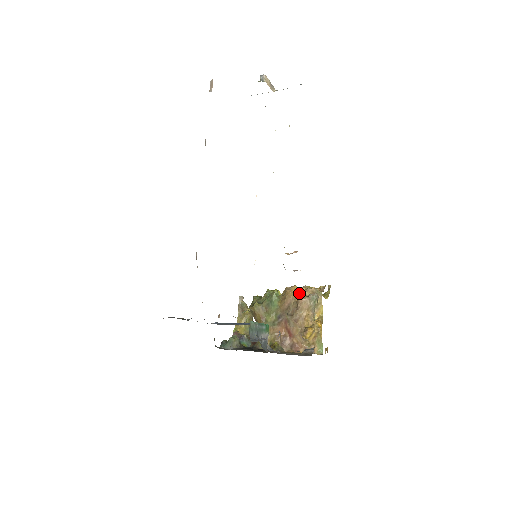
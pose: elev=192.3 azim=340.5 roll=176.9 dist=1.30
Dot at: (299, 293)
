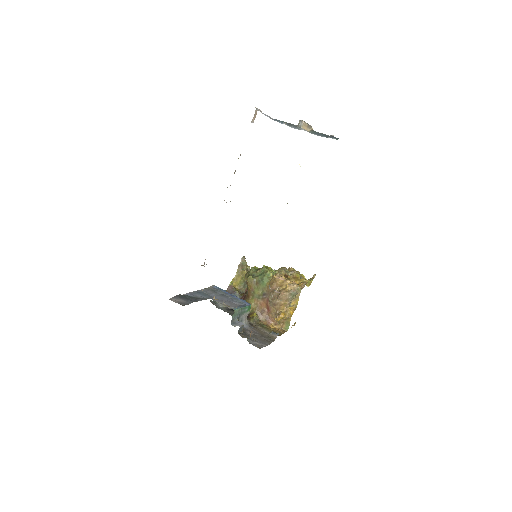
Dot at: (284, 285)
